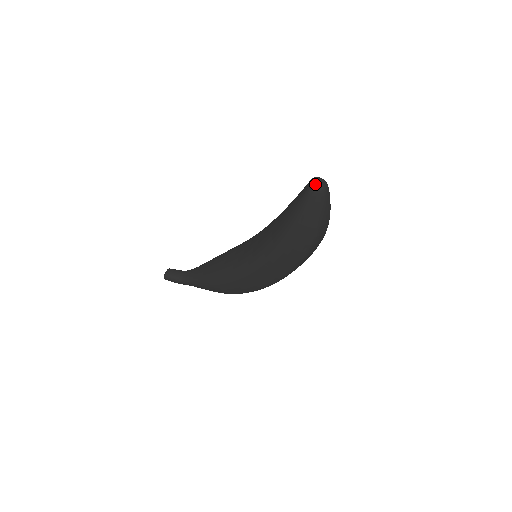
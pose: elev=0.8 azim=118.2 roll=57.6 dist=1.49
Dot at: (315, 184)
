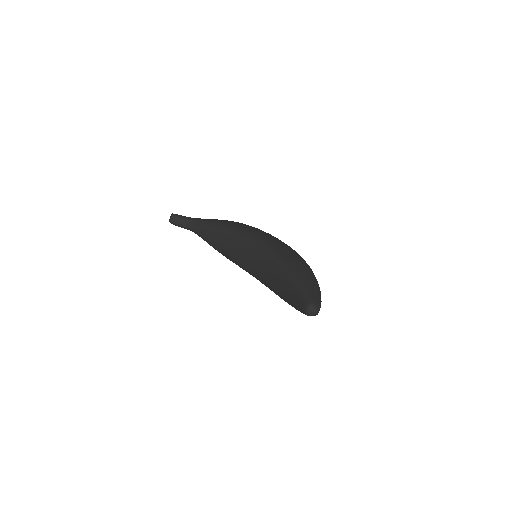
Dot at: (310, 314)
